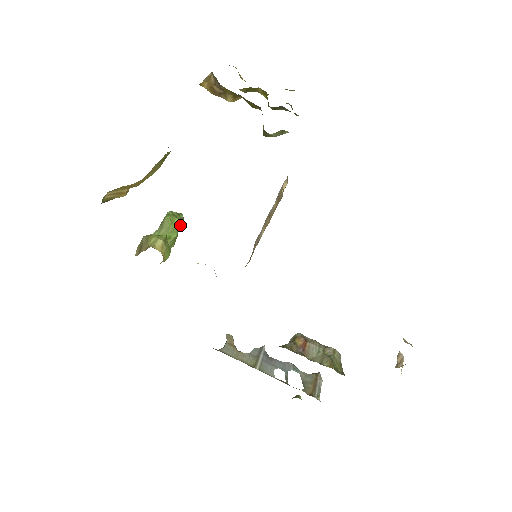
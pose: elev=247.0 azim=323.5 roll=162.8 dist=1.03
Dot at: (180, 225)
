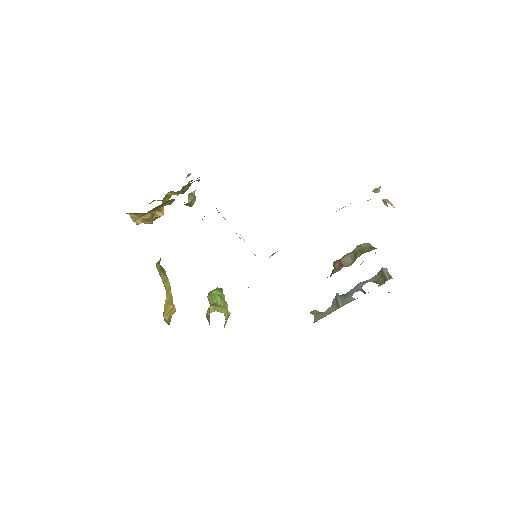
Dot at: (219, 292)
